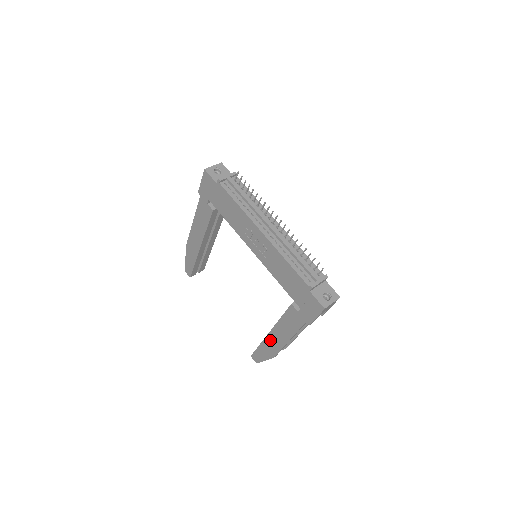
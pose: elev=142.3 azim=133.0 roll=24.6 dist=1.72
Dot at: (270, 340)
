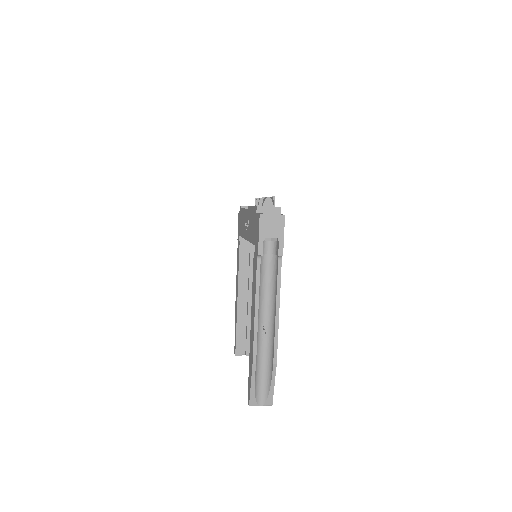
Dot at: (251, 337)
